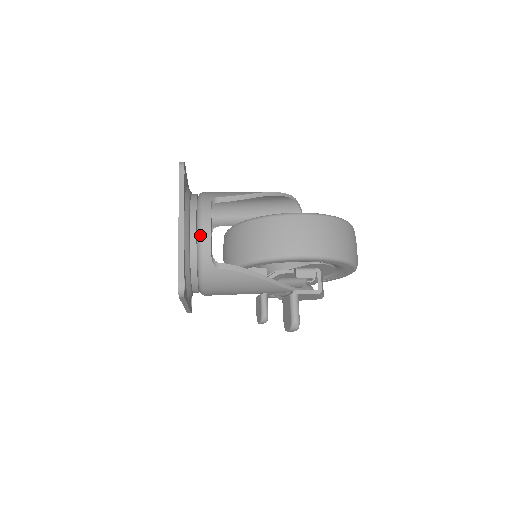
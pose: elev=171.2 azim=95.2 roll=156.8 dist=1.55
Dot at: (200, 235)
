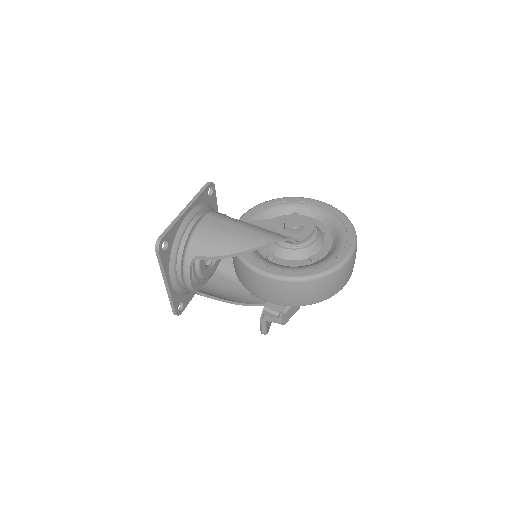
Dot at: occluded
